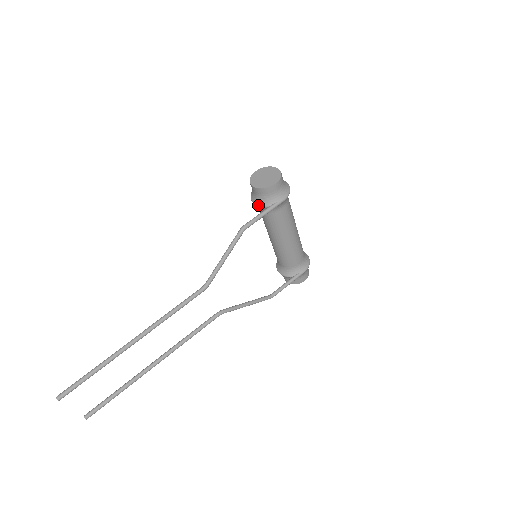
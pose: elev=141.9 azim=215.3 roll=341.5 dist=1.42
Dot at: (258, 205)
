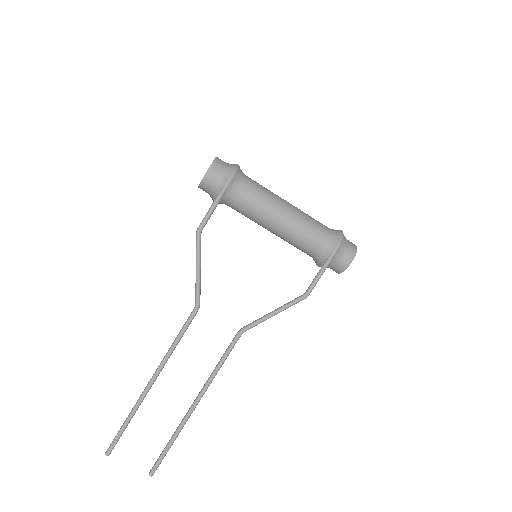
Dot at: occluded
